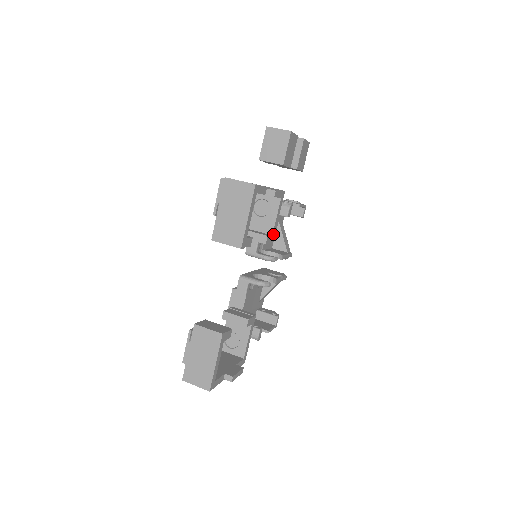
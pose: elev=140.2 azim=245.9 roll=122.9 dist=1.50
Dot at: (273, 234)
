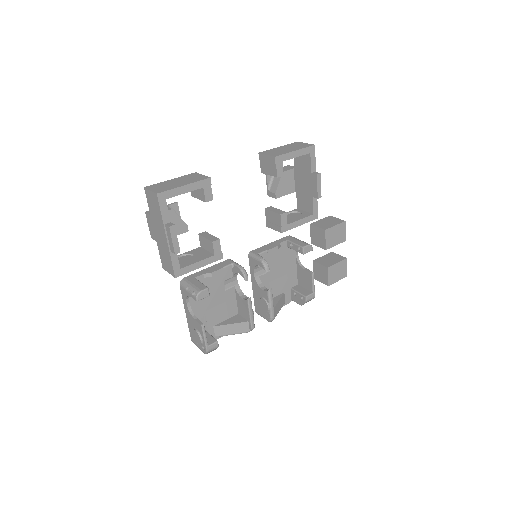
Dot at: (288, 226)
